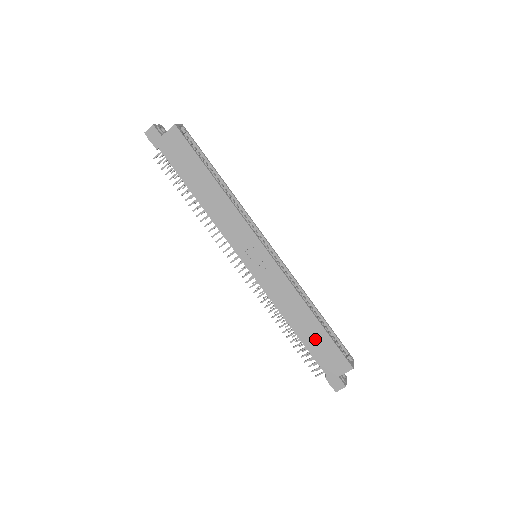
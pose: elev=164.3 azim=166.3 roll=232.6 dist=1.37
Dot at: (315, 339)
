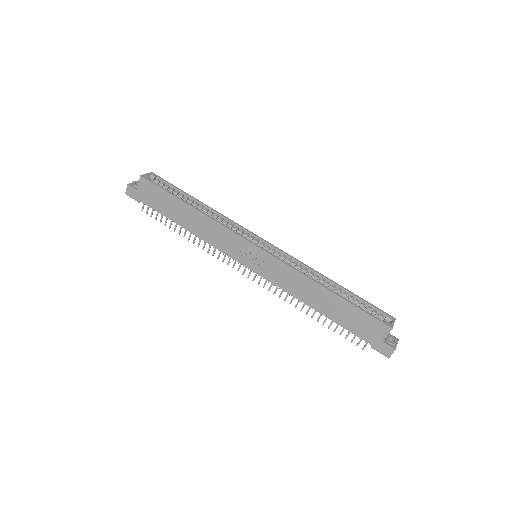
Dot at: (341, 313)
